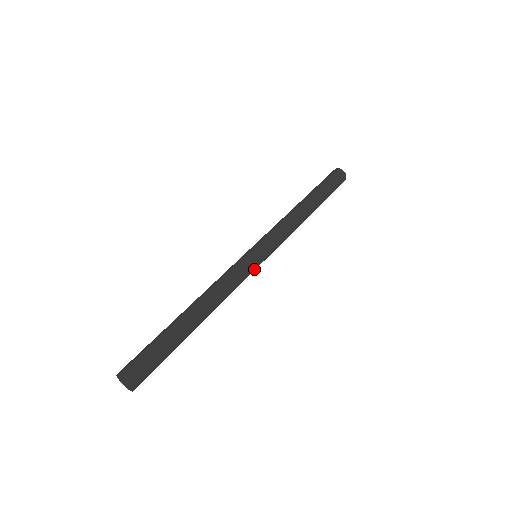
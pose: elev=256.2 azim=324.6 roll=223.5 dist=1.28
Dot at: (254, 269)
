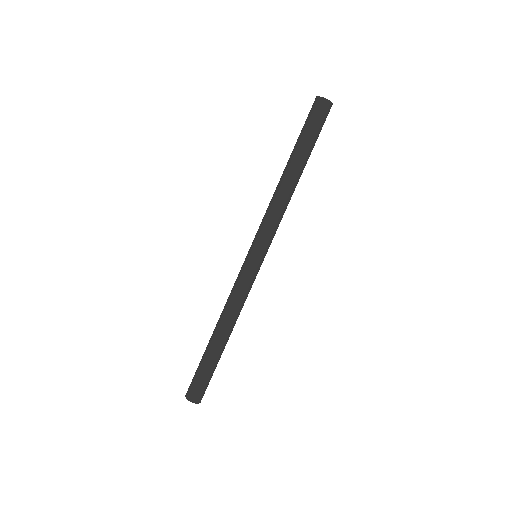
Dot at: (256, 272)
